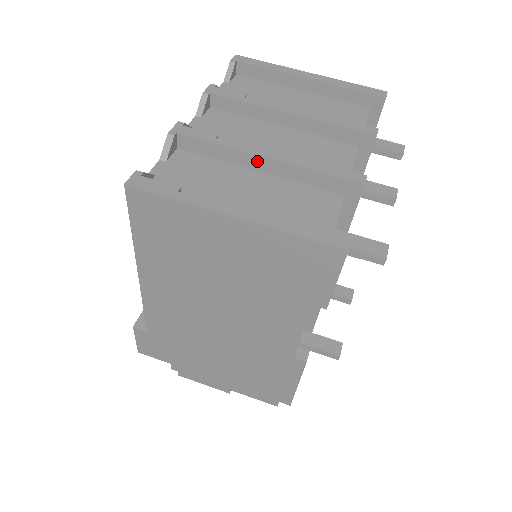
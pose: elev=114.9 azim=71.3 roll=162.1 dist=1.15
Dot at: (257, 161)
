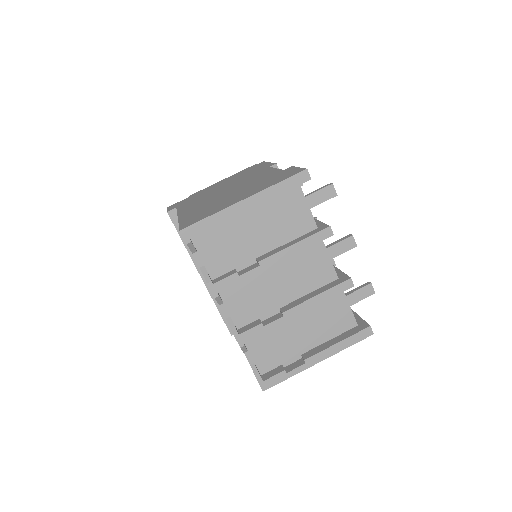
Dot at: (292, 315)
